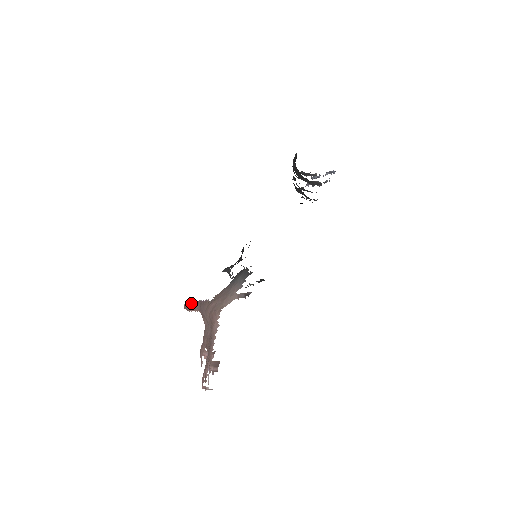
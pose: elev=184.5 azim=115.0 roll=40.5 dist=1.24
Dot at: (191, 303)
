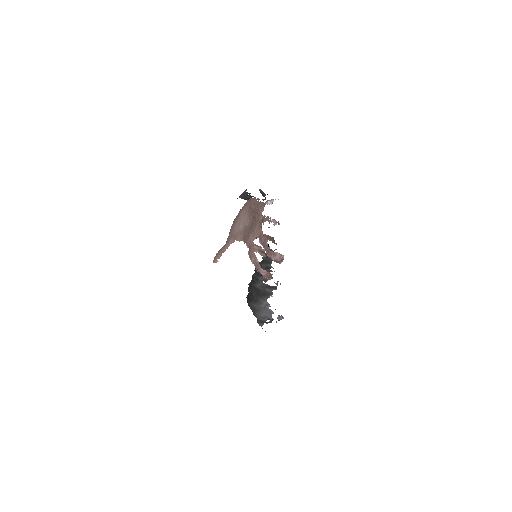
Dot at: (220, 249)
